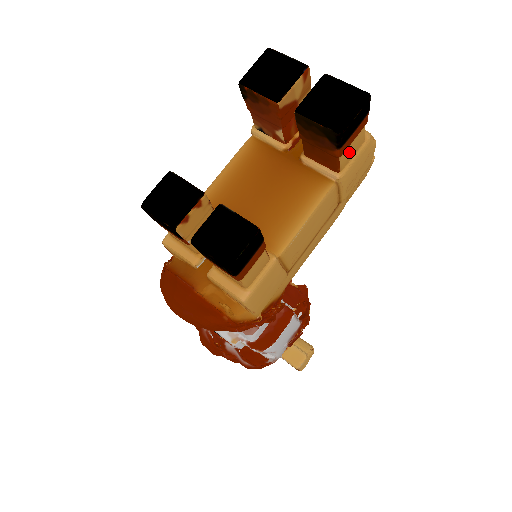
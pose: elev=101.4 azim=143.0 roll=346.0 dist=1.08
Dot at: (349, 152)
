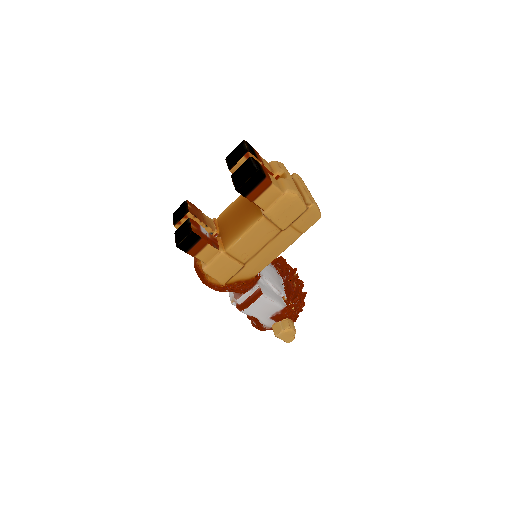
Dot at: (264, 200)
